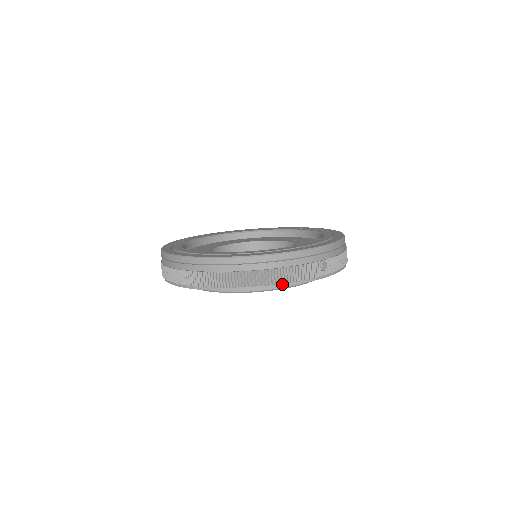
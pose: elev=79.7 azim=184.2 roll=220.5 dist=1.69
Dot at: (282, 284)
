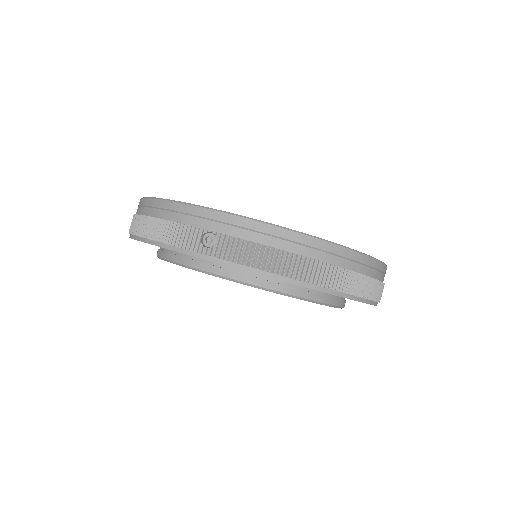
Dot at: (151, 241)
